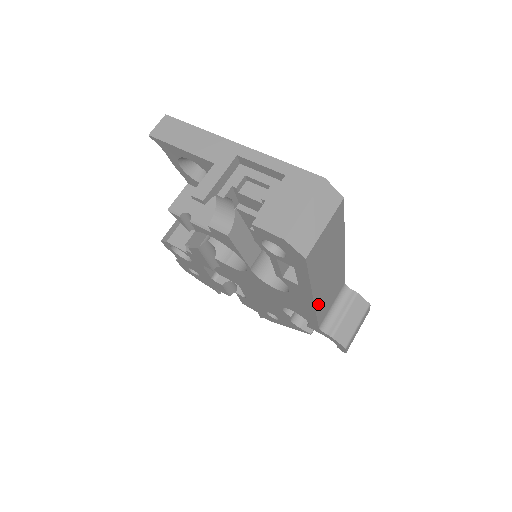
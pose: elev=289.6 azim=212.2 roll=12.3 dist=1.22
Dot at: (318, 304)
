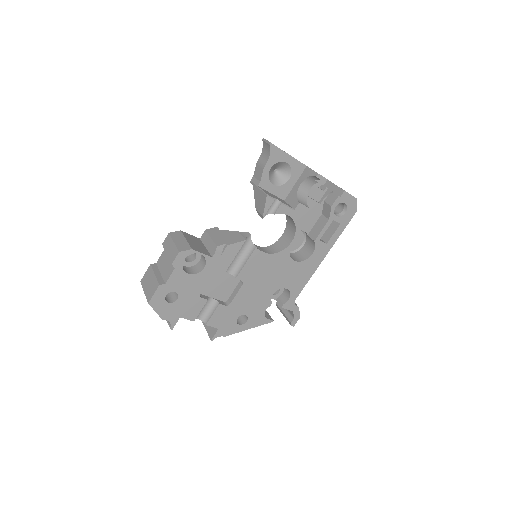
Dot at: (314, 268)
